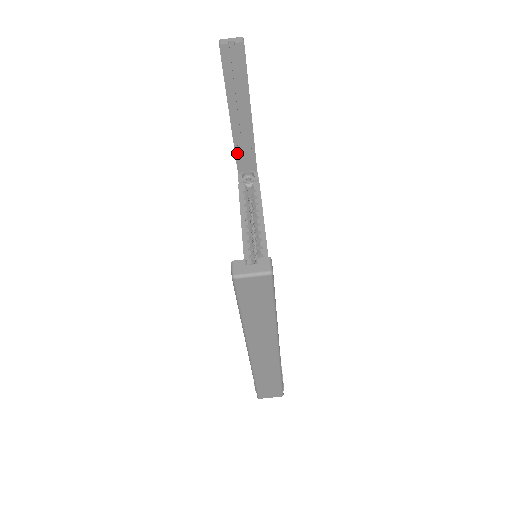
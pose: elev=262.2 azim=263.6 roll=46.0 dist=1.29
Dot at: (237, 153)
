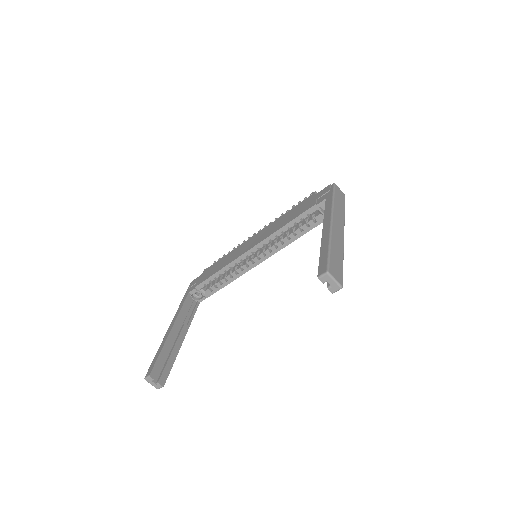
Dot at: occluded
